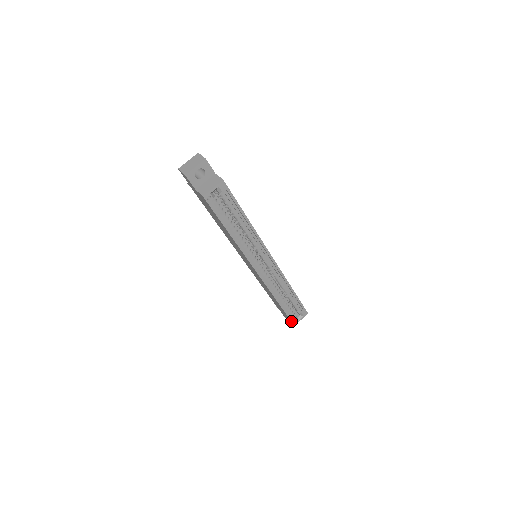
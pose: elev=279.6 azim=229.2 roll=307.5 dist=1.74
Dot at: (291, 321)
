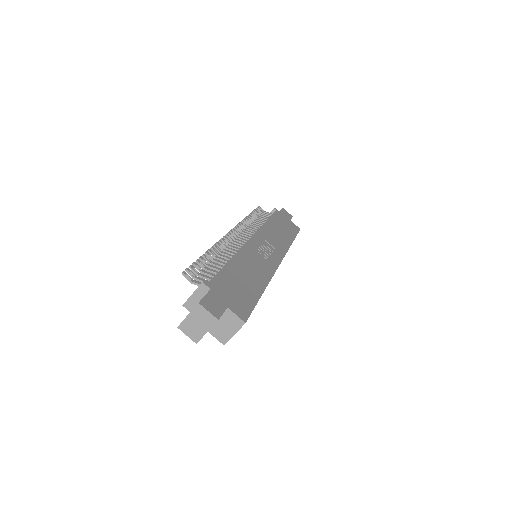
Dot at: occluded
